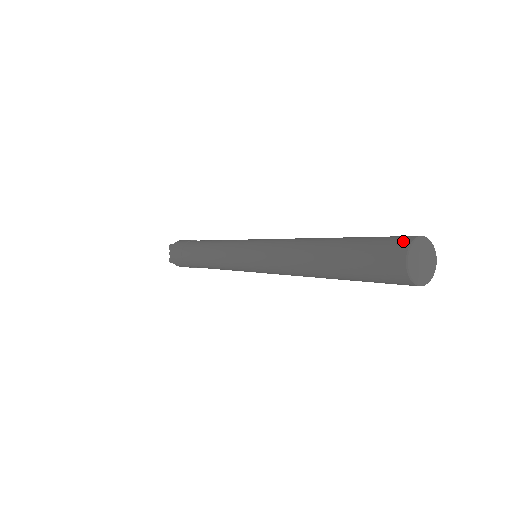
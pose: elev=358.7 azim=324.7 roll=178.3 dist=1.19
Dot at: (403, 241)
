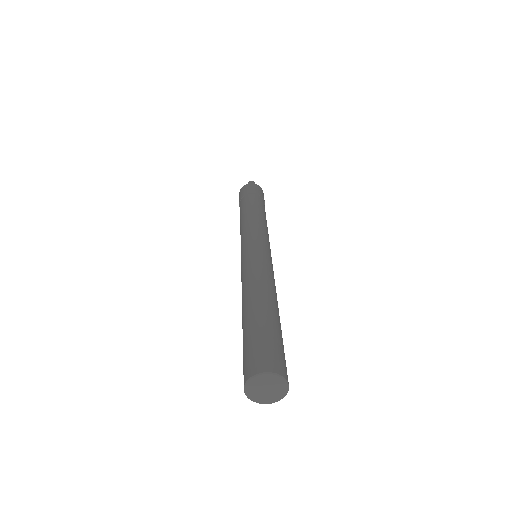
Dot at: (271, 365)
